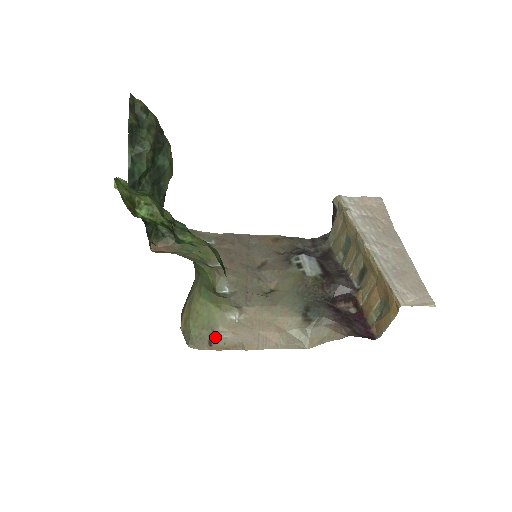
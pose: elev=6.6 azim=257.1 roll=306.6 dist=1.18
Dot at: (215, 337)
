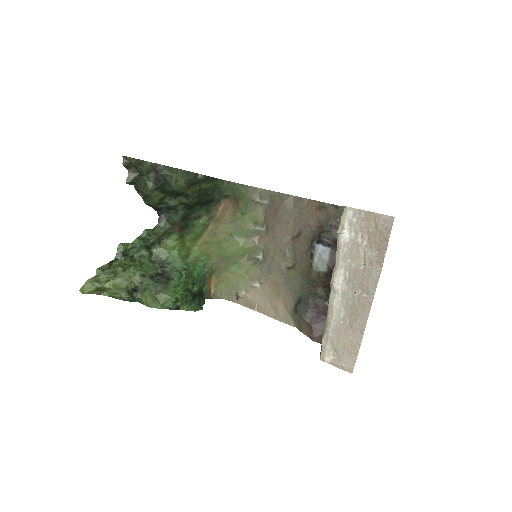
Dot at: (241, 295)
